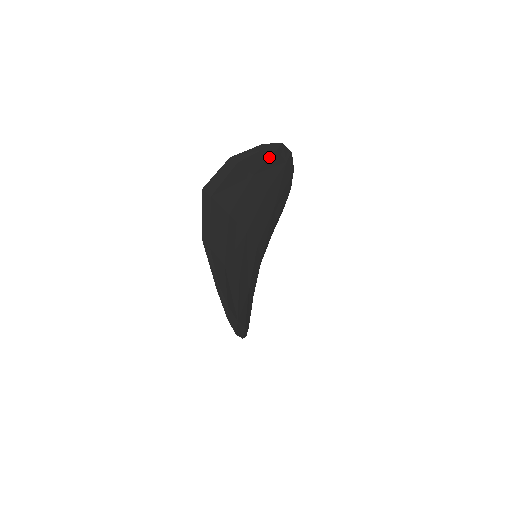
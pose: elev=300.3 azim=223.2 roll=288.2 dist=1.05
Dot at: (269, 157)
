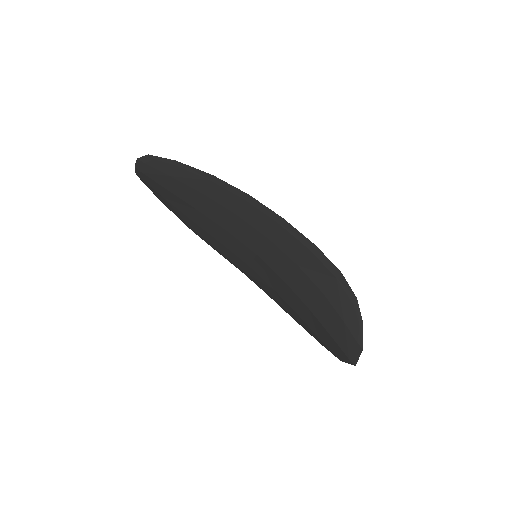
Dot at: (352, 309)
